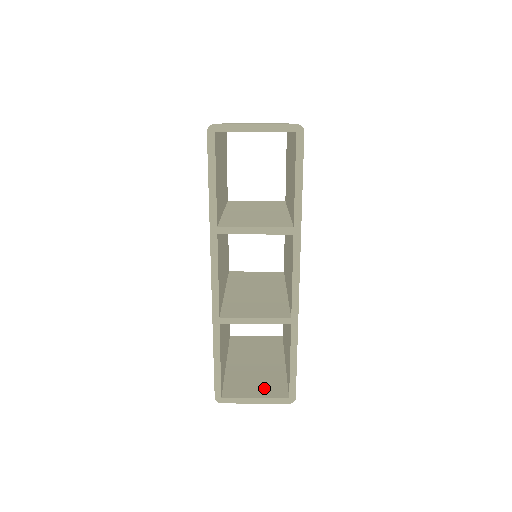
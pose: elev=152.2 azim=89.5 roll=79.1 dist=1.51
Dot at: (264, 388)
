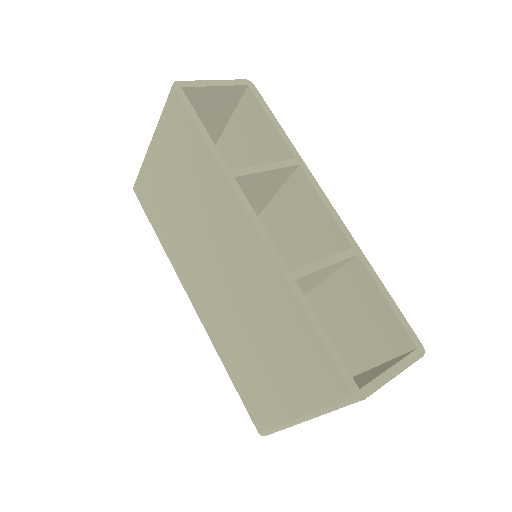
Dot at: (382, 368)
